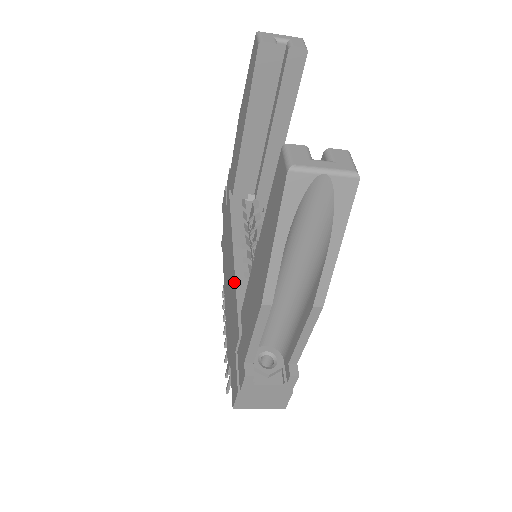
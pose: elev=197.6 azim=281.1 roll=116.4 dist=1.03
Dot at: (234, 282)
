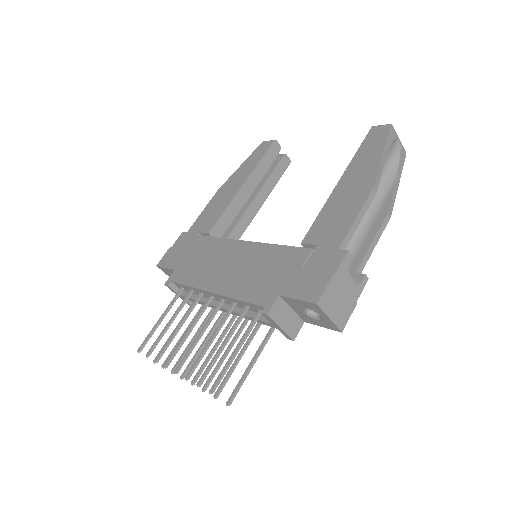
Dot at: (265, 246)
